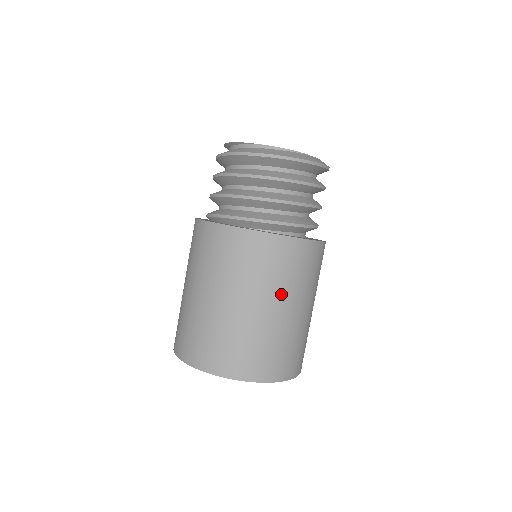
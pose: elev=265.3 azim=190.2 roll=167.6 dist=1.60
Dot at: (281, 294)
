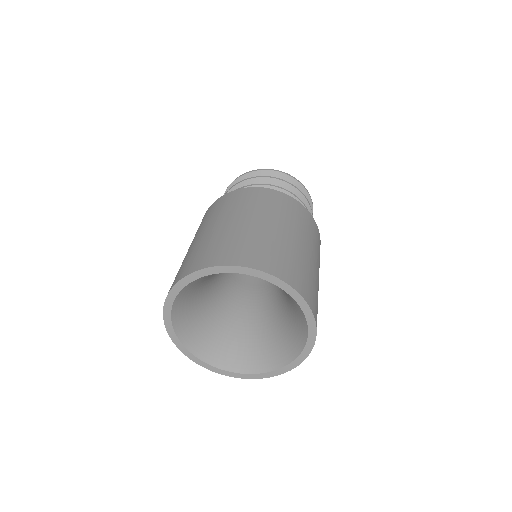
Dot at: (300, 233)
